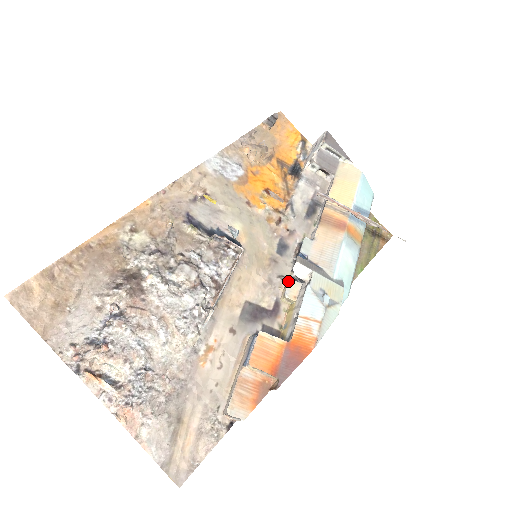
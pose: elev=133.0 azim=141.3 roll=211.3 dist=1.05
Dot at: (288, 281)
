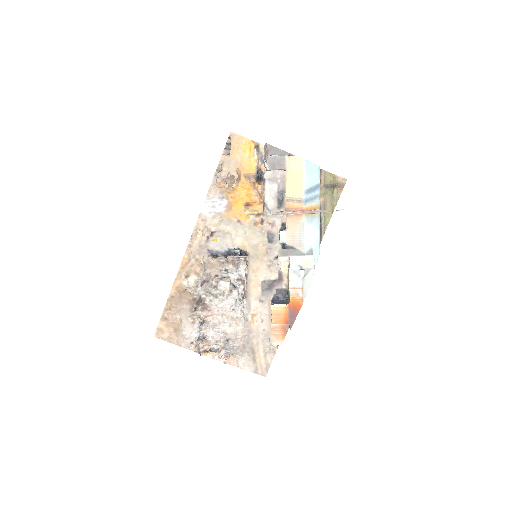
Dot at: (280, 262)
